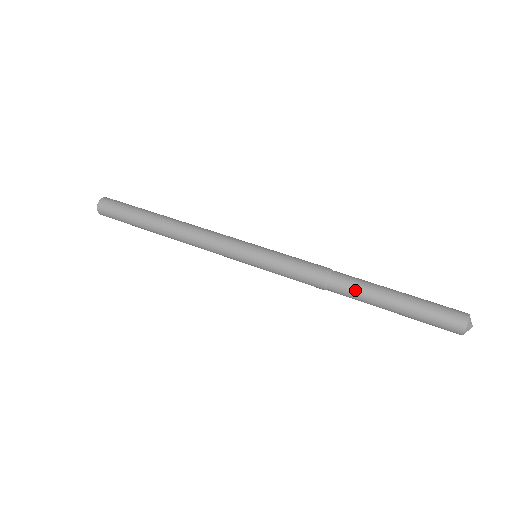
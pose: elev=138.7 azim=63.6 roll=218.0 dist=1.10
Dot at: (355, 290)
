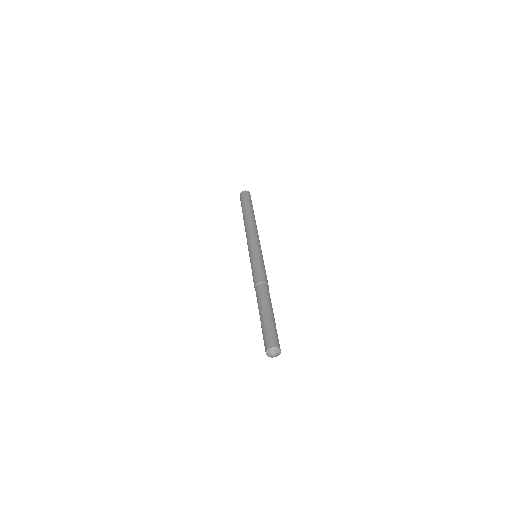
Dot at: (259, 297)
